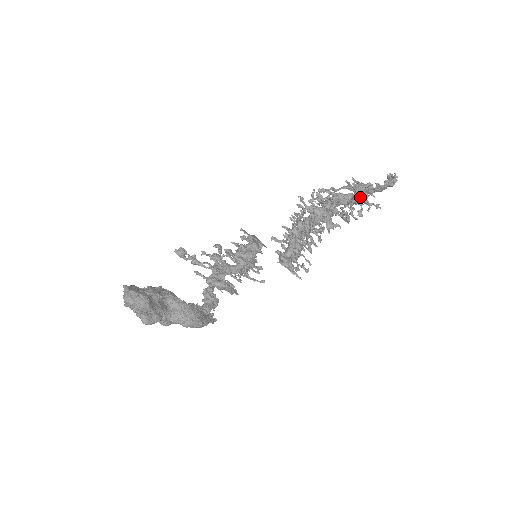
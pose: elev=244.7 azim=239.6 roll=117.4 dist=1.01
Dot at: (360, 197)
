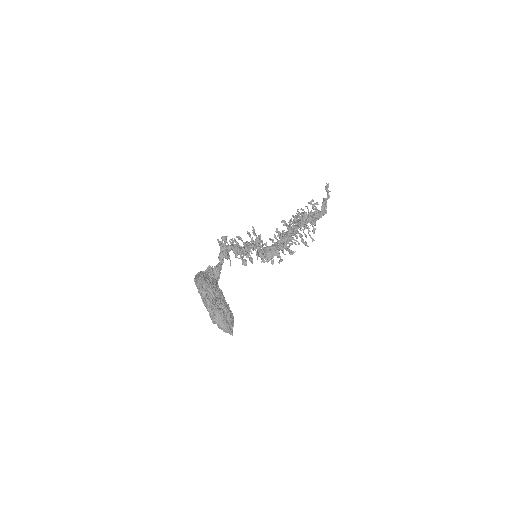
Dot at: (313, 227)
